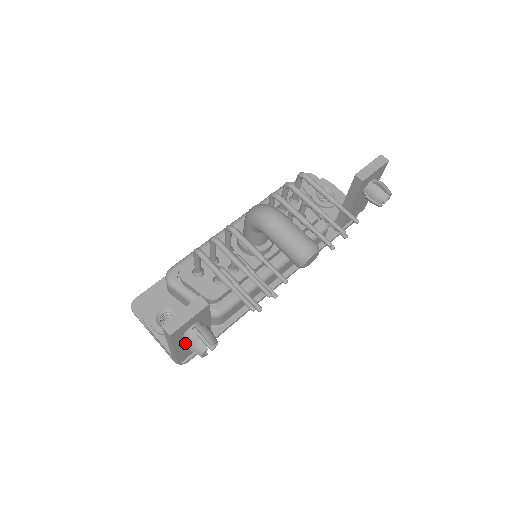
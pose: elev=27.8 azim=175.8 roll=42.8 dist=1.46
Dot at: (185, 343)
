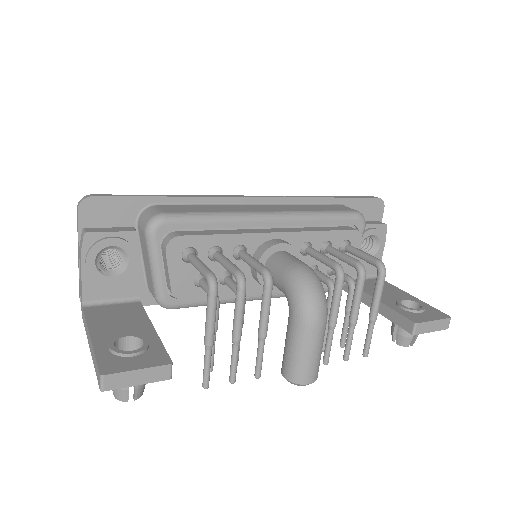
Dot at: occluded
